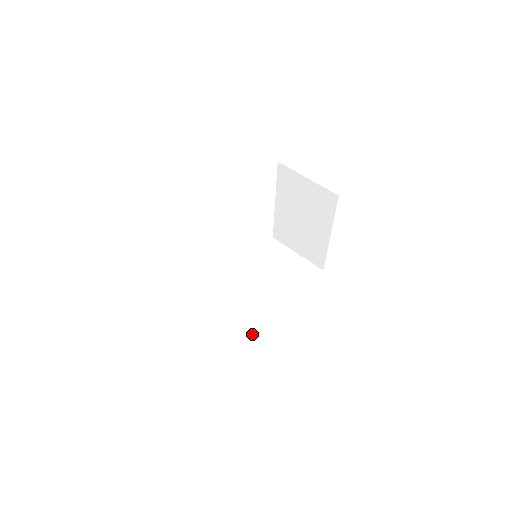
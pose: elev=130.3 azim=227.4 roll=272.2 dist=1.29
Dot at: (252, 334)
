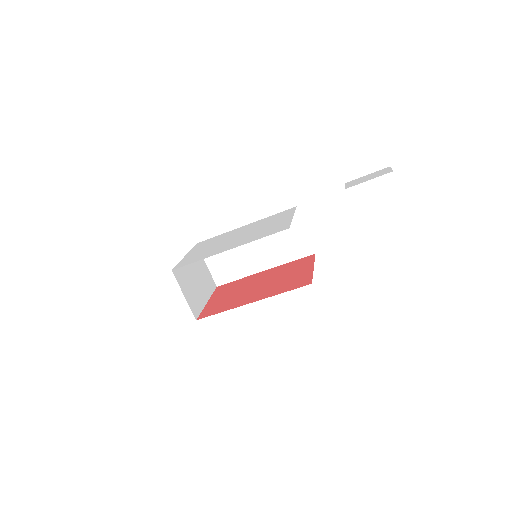
Dot at: (244, 276)
